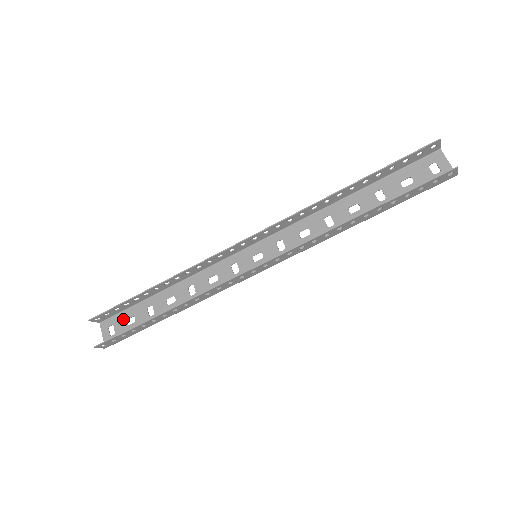
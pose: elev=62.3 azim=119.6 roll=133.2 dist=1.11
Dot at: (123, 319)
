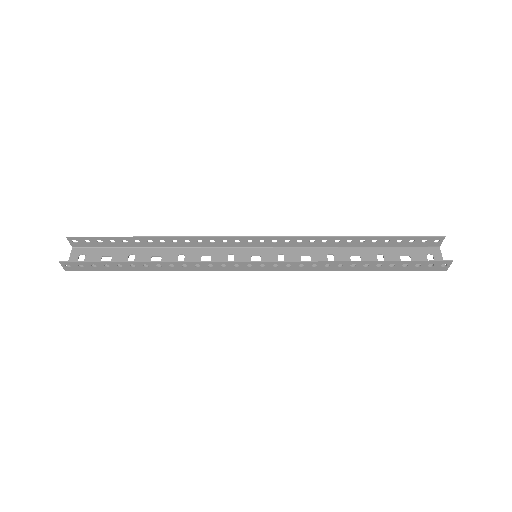
Dot at: (99, 254)
